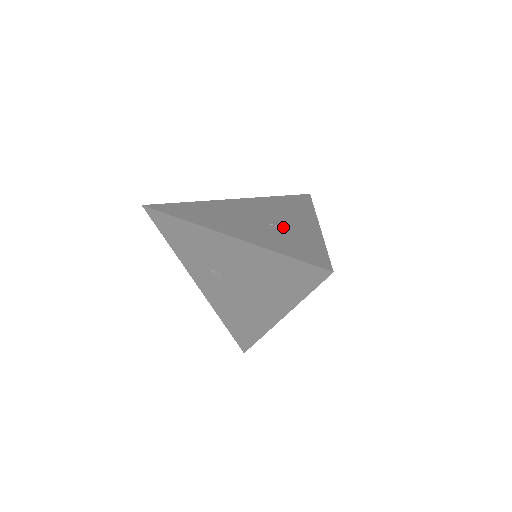
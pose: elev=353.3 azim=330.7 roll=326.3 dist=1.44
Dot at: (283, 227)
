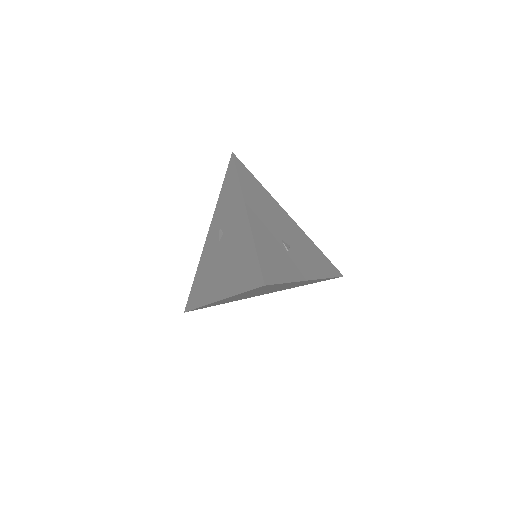
Dot at: (287, 250)
